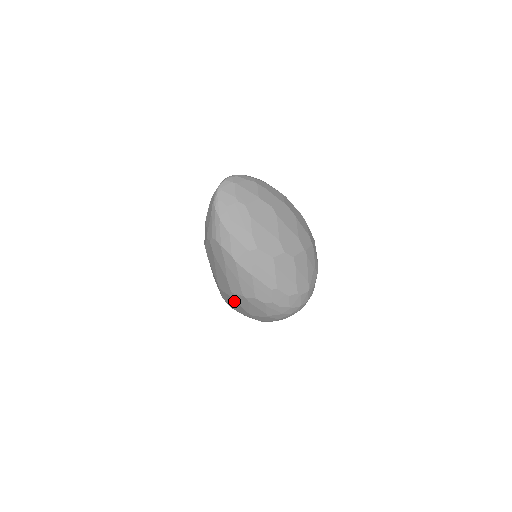
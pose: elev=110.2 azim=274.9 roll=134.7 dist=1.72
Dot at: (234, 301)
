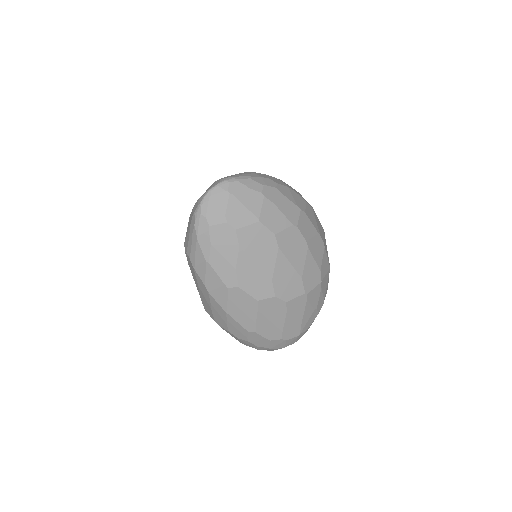
Dot at: occluded
